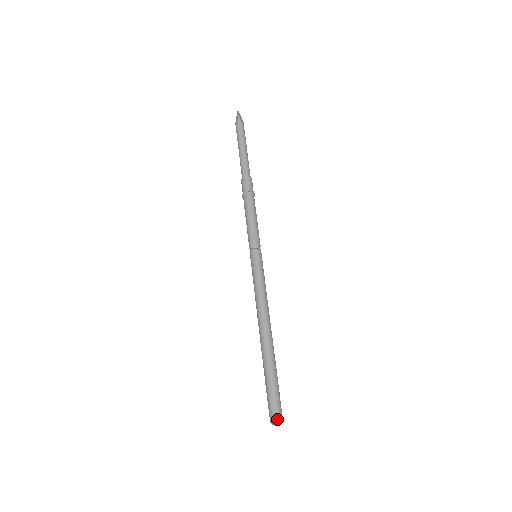
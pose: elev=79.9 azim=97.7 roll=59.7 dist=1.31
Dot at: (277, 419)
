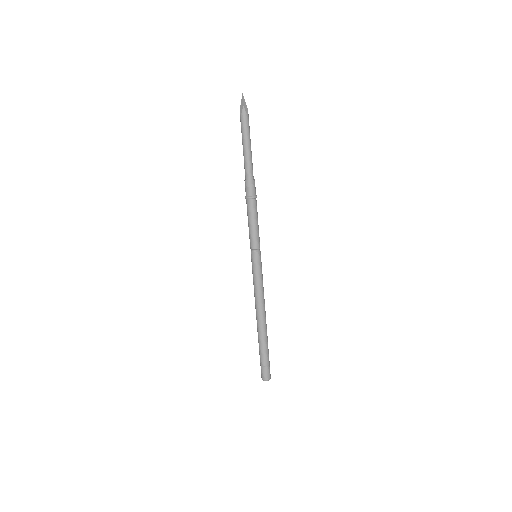
Dot at: (267, 379)
